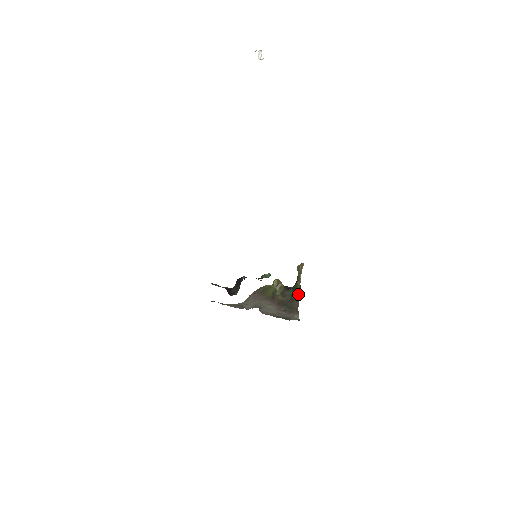
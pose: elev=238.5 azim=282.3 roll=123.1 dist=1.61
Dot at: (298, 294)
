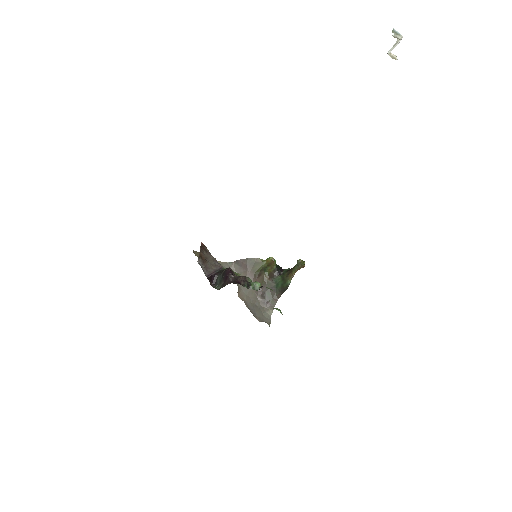
Dot at: (284, 289)
